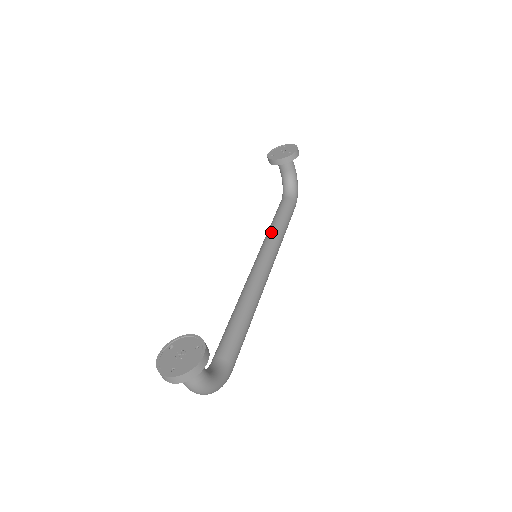
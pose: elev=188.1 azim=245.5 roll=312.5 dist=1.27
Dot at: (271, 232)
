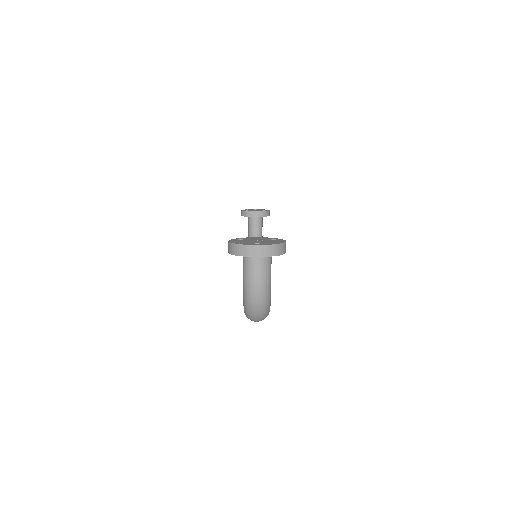
Dot at: occluded
